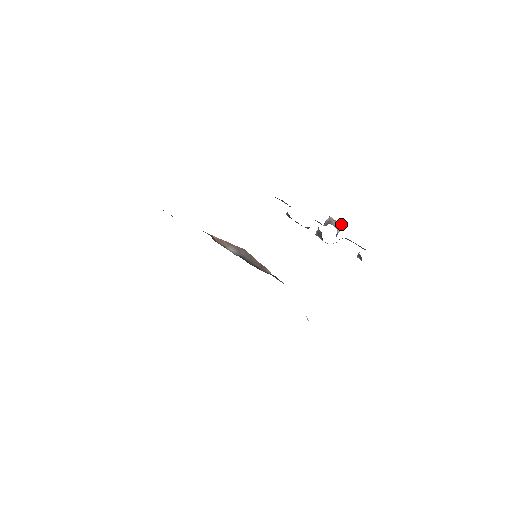
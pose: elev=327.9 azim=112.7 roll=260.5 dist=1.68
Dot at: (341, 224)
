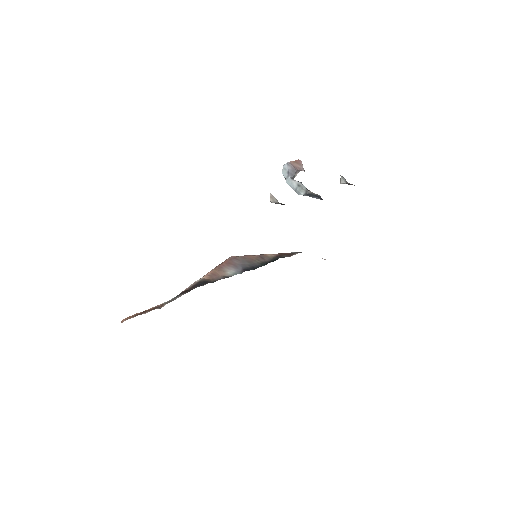
Dot at: (300, 161)
